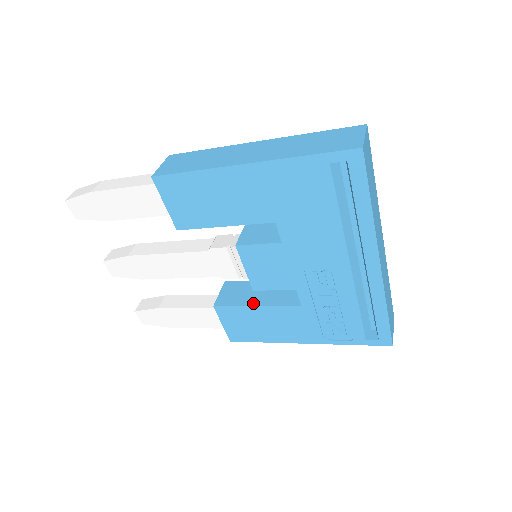
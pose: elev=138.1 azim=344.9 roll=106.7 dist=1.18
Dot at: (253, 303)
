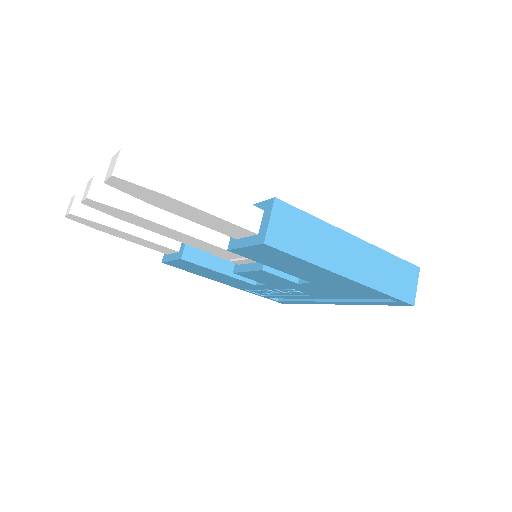
Dot at: (218, 268)
